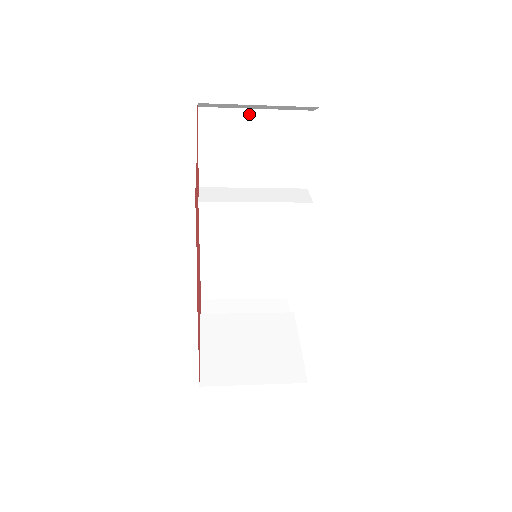
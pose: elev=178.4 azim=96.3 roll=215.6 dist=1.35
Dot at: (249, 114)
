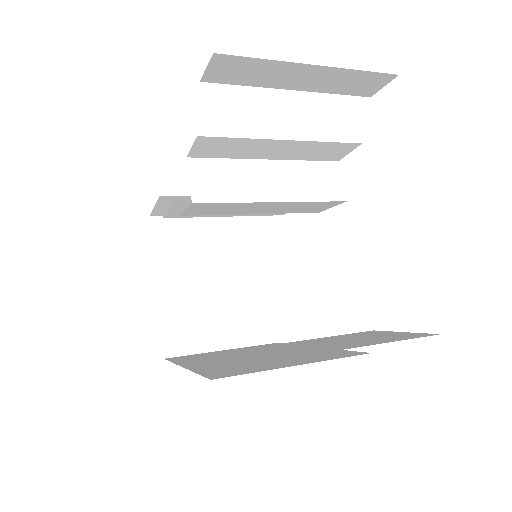
Dot at: (298, 69)
